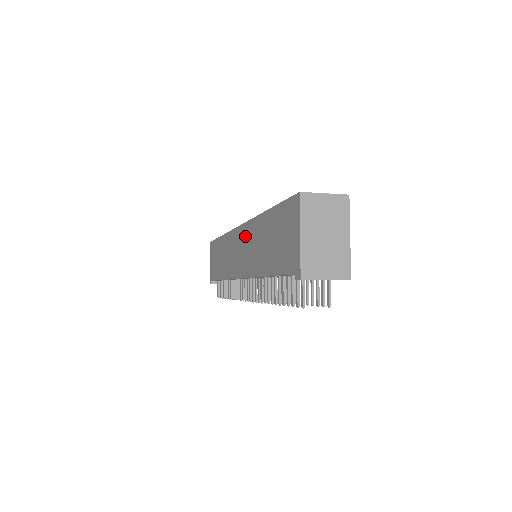
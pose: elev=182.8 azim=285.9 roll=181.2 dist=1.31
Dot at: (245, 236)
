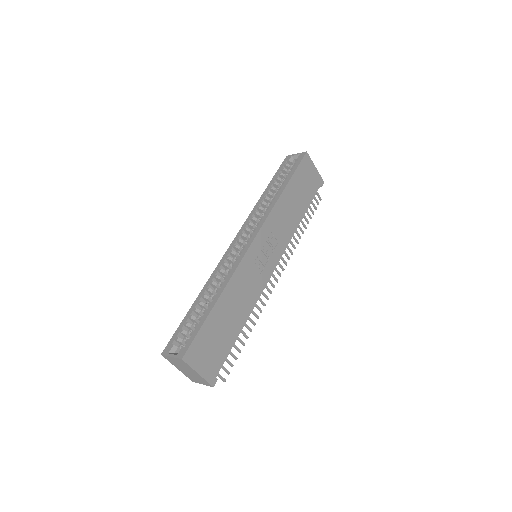
Dot at: occluded
